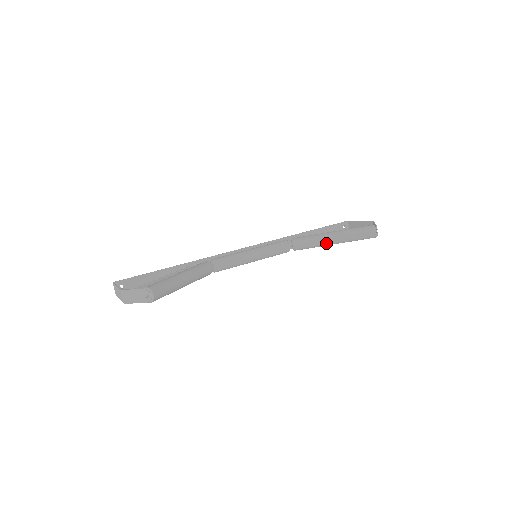
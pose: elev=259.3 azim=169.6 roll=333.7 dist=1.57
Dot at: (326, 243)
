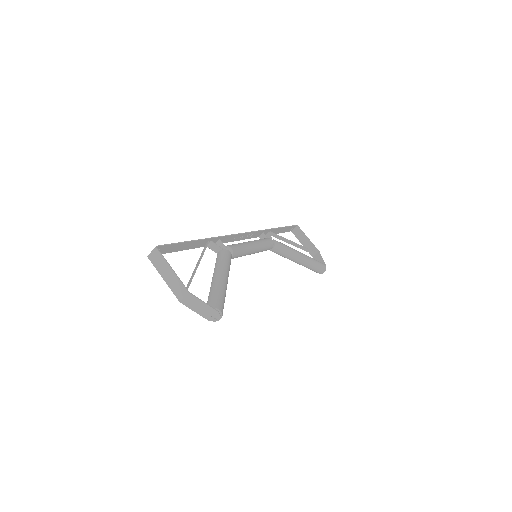
Dot at: (293, 260)
